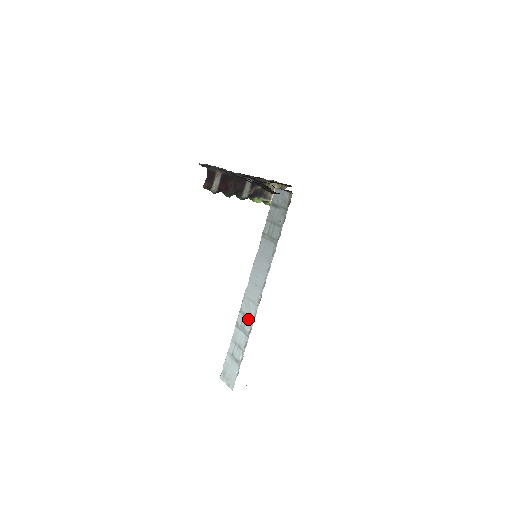
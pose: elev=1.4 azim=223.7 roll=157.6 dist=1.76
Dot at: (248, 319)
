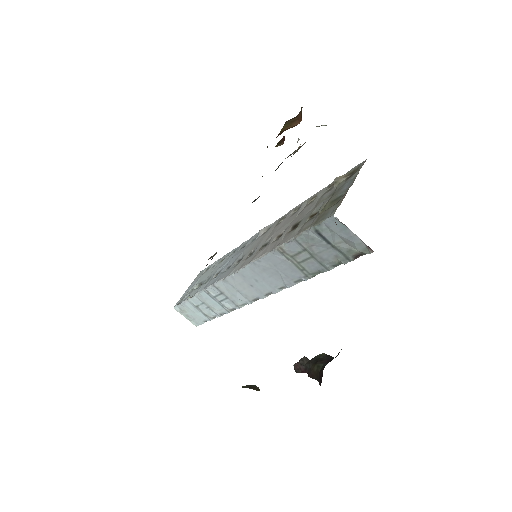
Dot at: (230, 301)
